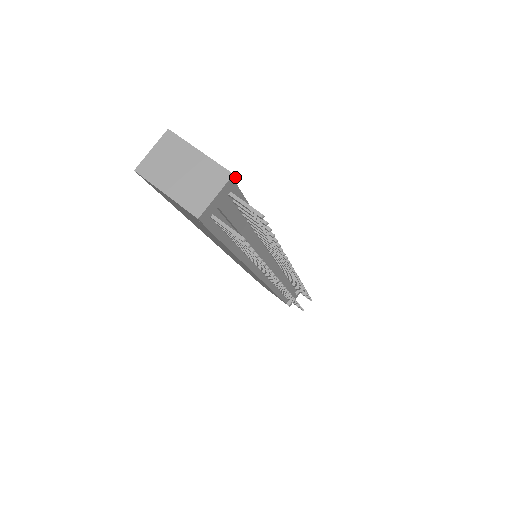
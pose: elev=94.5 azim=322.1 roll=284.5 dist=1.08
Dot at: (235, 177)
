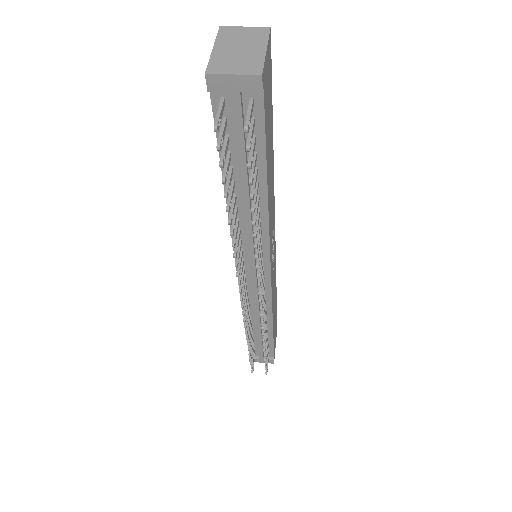
Dot at: (262, 82)
